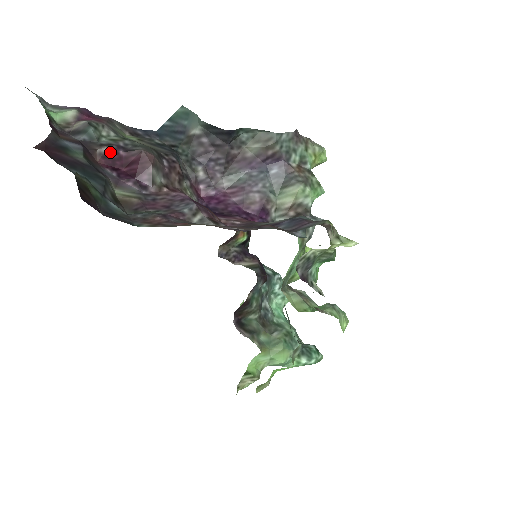
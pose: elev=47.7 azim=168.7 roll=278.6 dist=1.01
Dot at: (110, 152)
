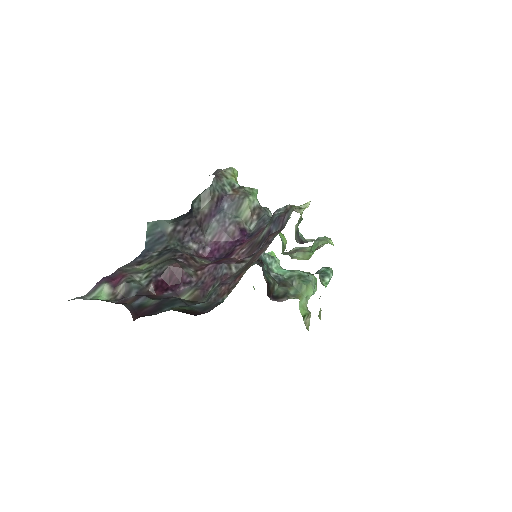
Dot at: (155, 284)
